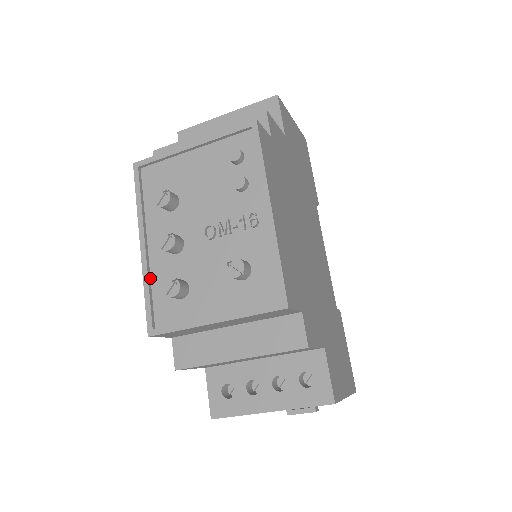
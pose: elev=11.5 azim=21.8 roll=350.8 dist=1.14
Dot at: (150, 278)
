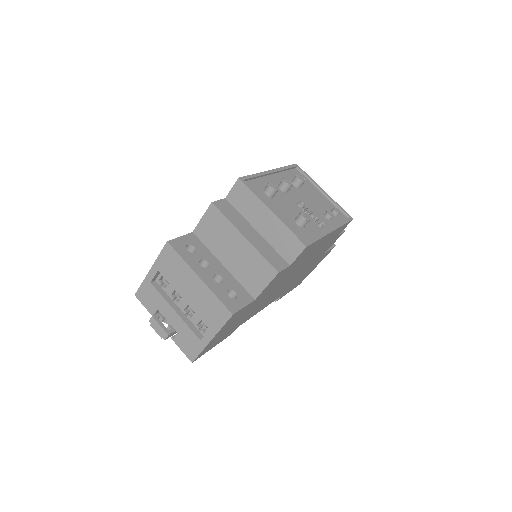
Dot at: (261, 177)
